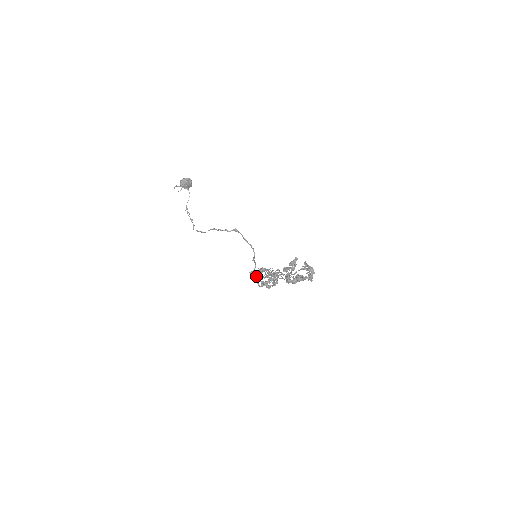
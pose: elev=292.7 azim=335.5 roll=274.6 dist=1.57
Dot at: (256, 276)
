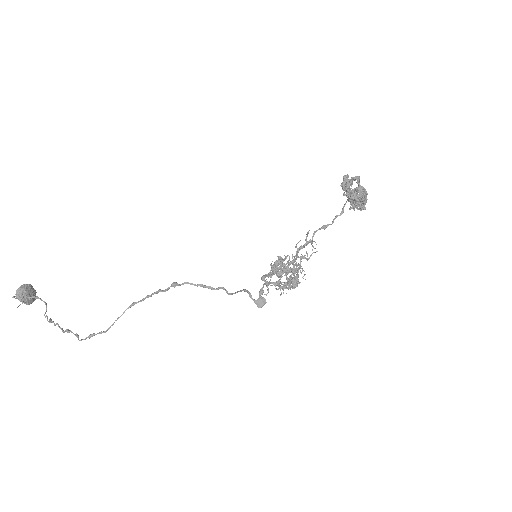
Dot at: (260, 296)
